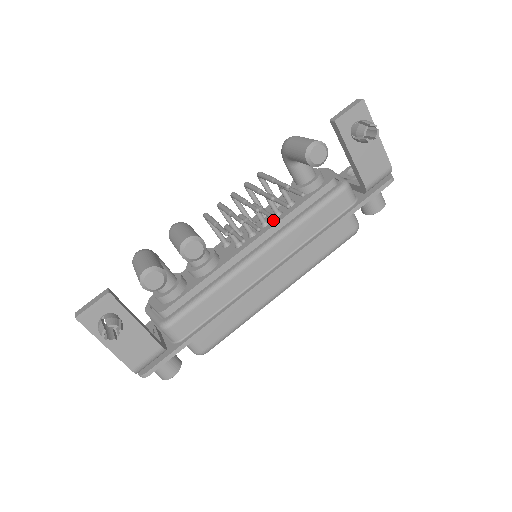
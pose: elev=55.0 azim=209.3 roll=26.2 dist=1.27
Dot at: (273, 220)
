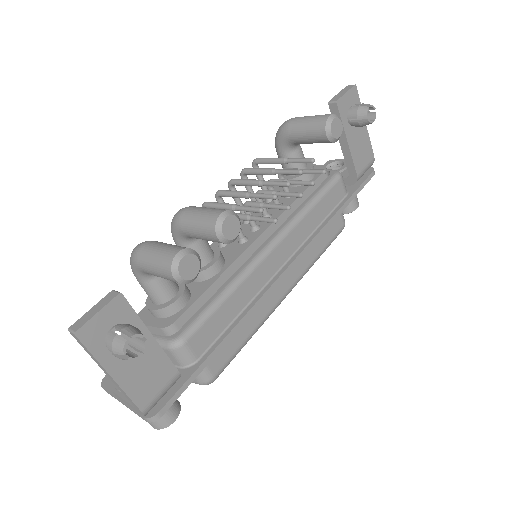
Dot at: (275, 211)
